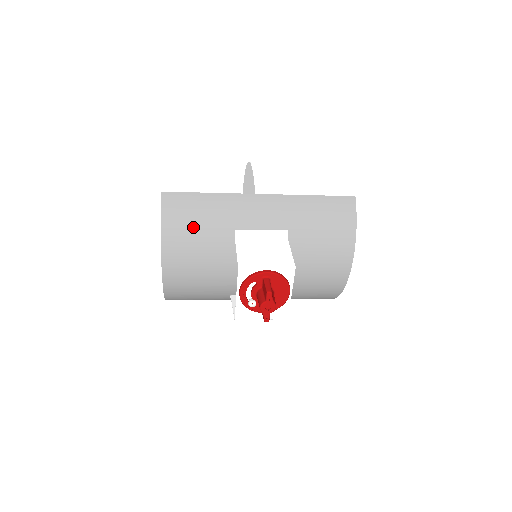
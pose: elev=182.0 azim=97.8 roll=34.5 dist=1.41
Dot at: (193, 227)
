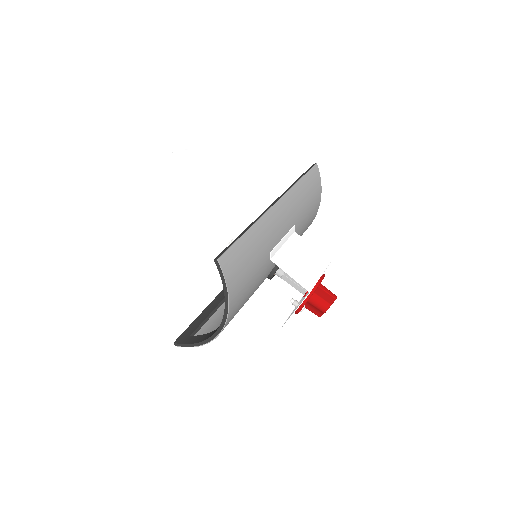
Dot at: (248, 275)
